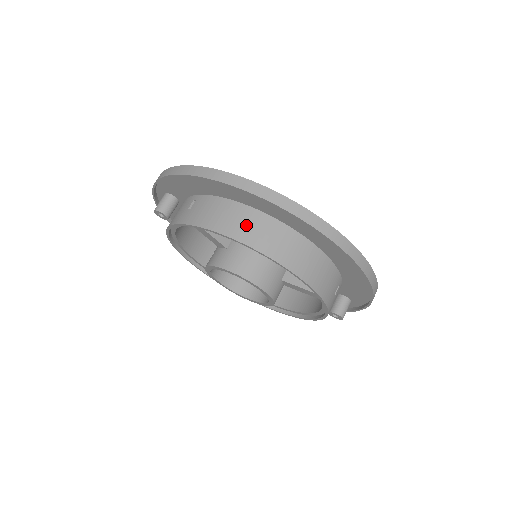
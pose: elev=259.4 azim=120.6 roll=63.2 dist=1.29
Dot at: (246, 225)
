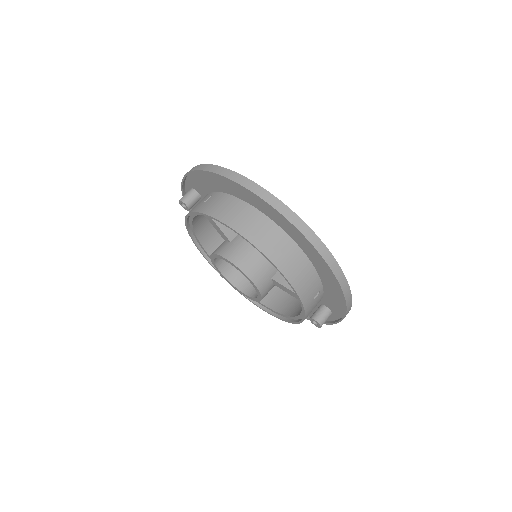
Dot at: (246, 220)
